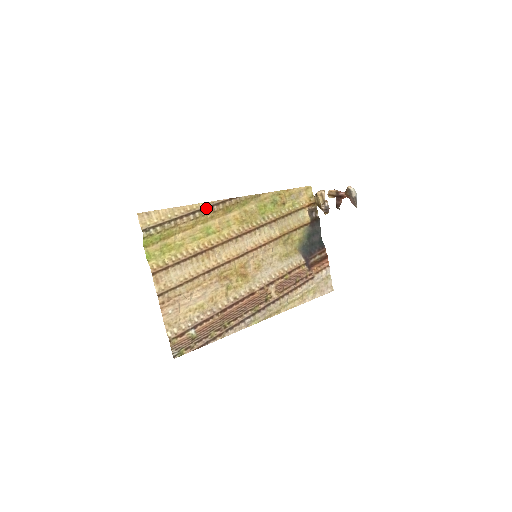
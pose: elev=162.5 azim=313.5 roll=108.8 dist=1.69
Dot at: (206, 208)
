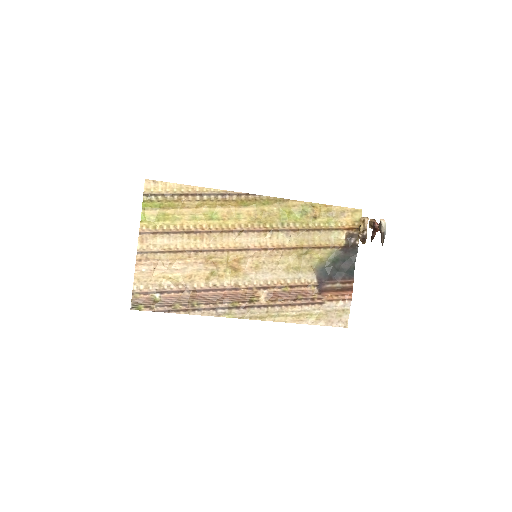
Dot at: (217, 194)
